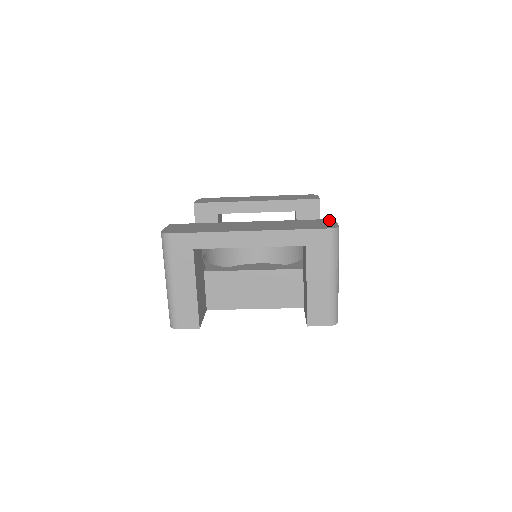
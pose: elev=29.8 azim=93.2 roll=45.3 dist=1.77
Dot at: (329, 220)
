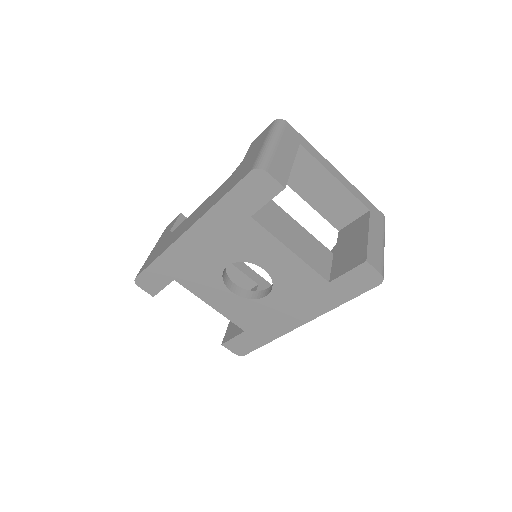
Dot at: occluded
